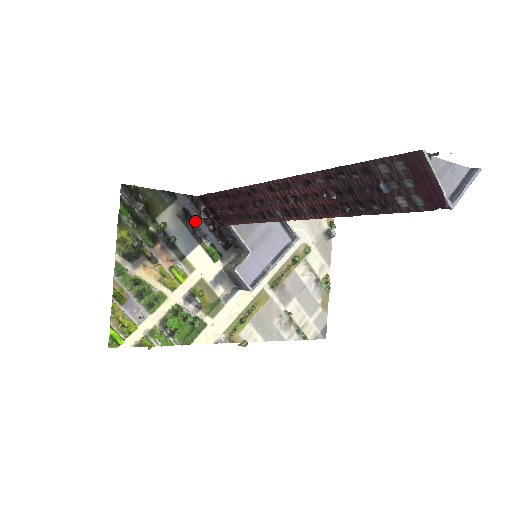
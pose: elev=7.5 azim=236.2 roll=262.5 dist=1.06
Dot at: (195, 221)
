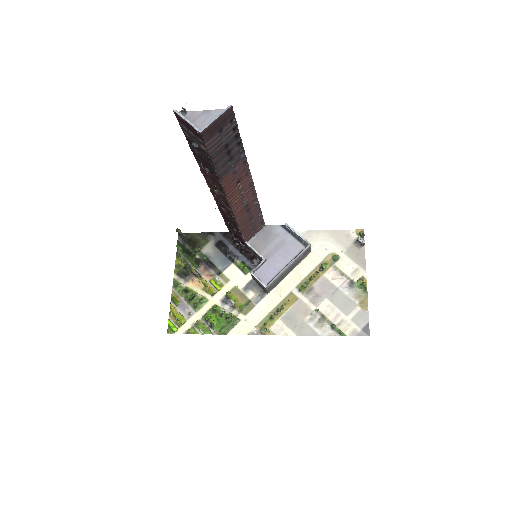
Dot at: (229, 248)
